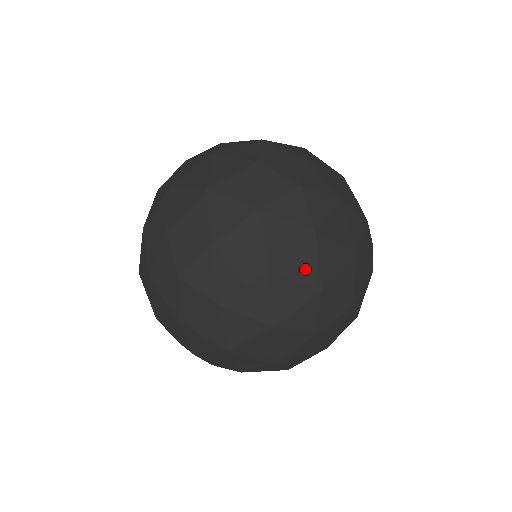
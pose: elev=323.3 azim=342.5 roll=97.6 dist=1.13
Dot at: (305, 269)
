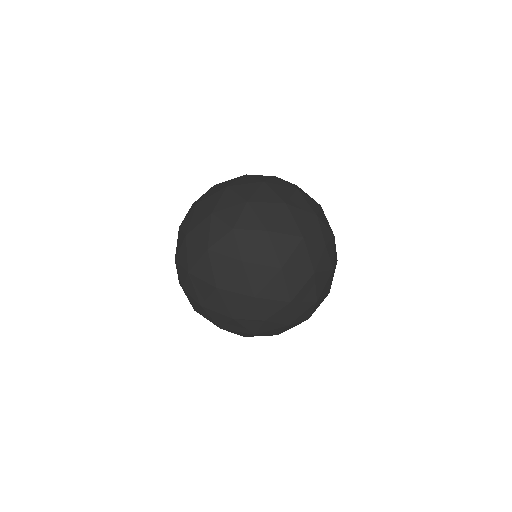
Dot at: (327, 289)
